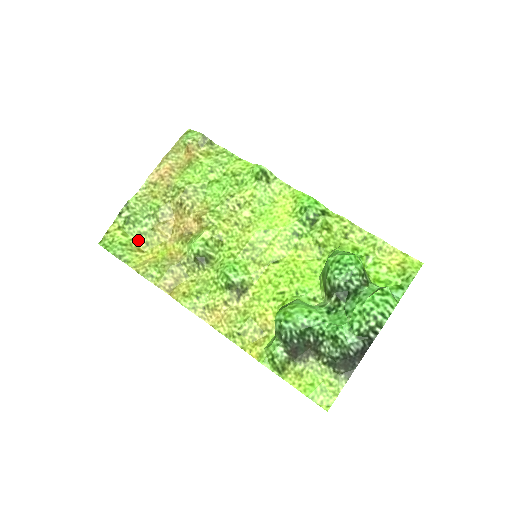
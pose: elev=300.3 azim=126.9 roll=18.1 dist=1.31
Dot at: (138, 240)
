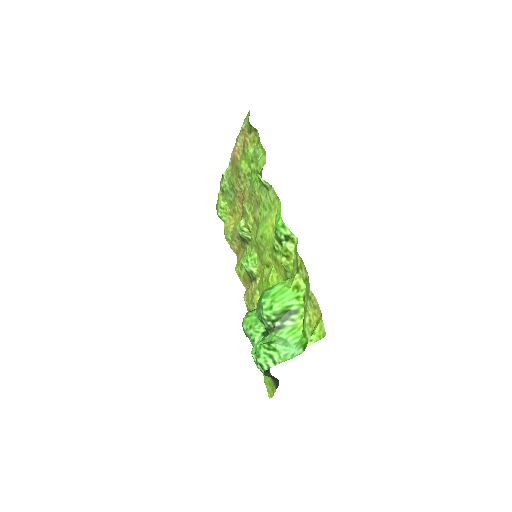
Dot at: (230, 206)
